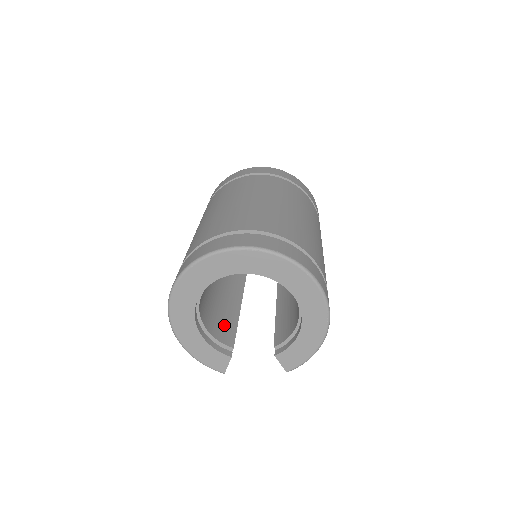
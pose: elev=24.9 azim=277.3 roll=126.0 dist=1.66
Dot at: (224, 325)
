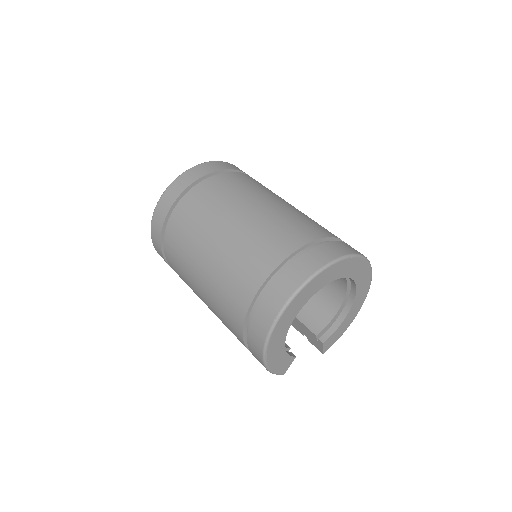
Dot at: occluded
